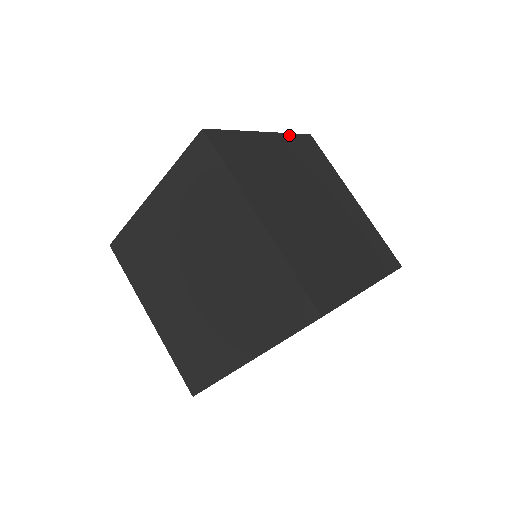
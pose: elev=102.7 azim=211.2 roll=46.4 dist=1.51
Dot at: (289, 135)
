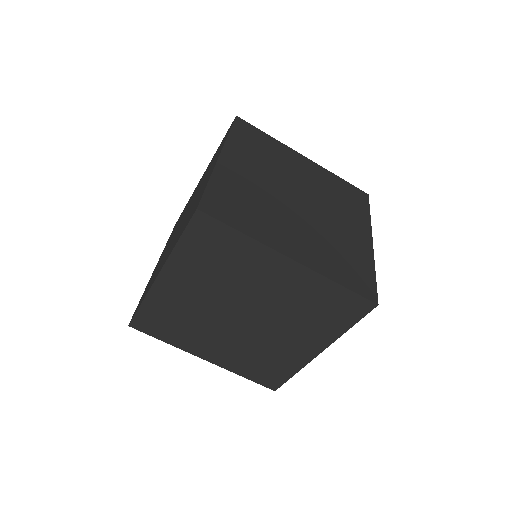
Dot at: (230, 137)
